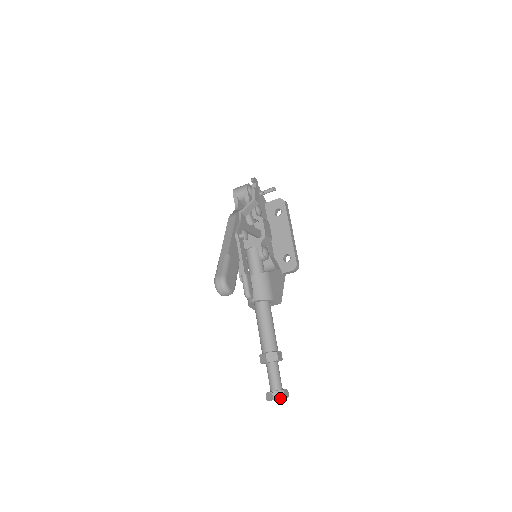
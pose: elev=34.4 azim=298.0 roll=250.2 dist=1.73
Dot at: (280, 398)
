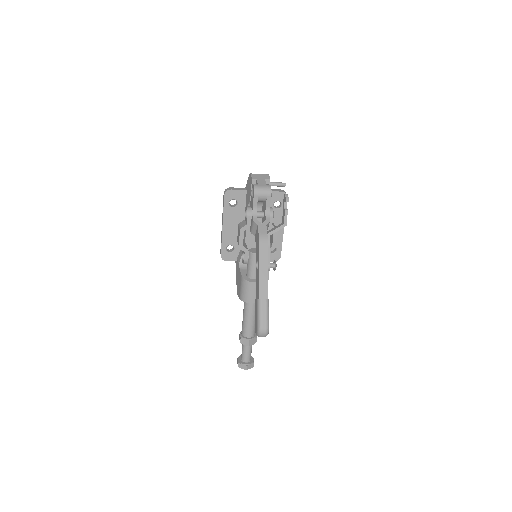
Dot at: occluded
